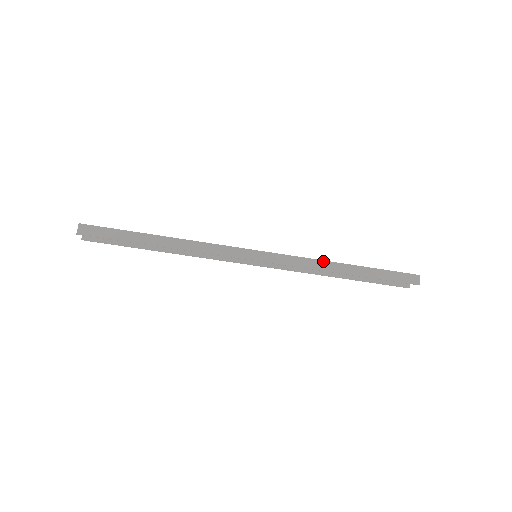
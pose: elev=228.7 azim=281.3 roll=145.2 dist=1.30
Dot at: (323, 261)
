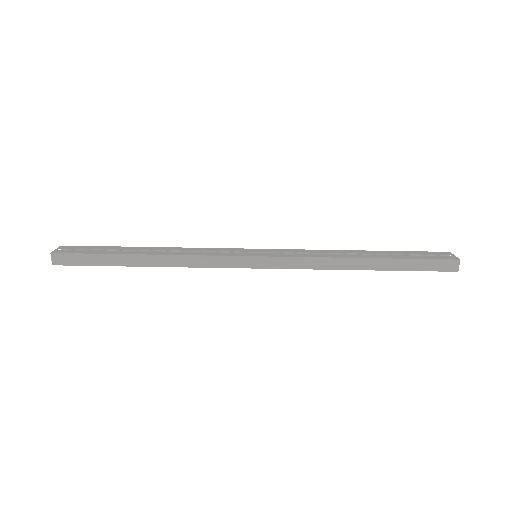
Dot at: (336, 258)
